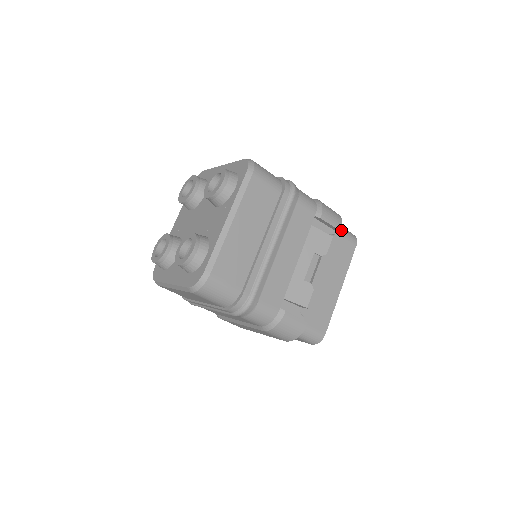
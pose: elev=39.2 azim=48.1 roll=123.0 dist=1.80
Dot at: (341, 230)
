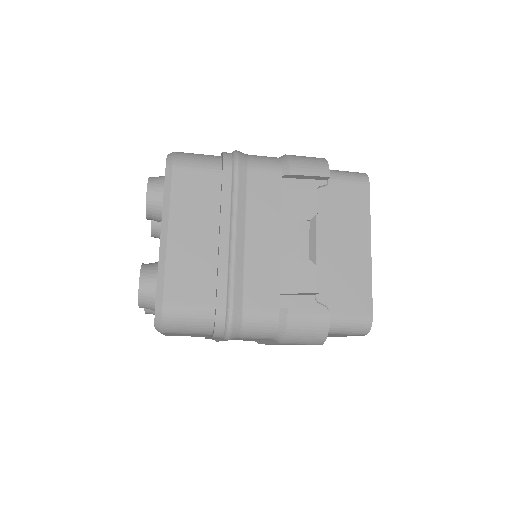
Dot at: (336, 175)
